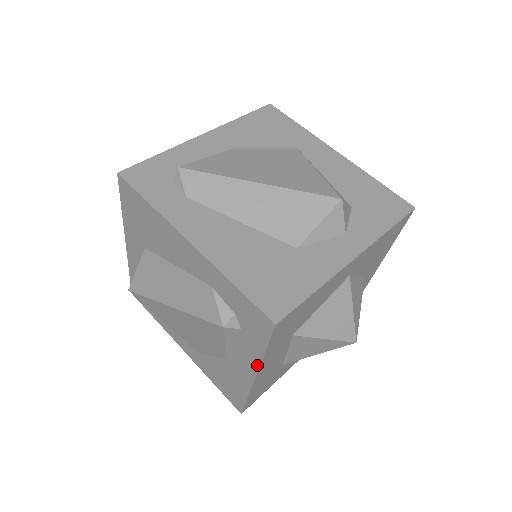
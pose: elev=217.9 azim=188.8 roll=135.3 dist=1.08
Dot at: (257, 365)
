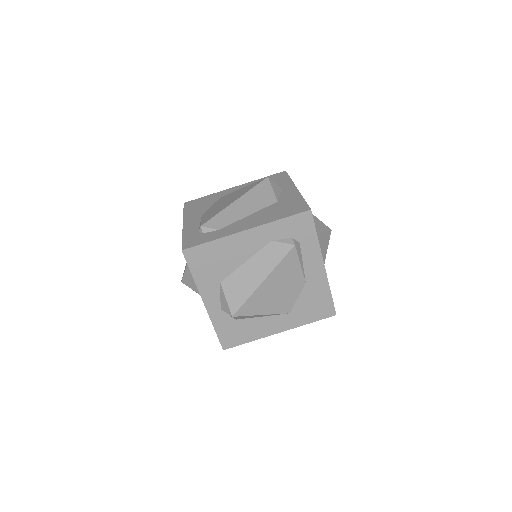
Dot at: (320, 254)
